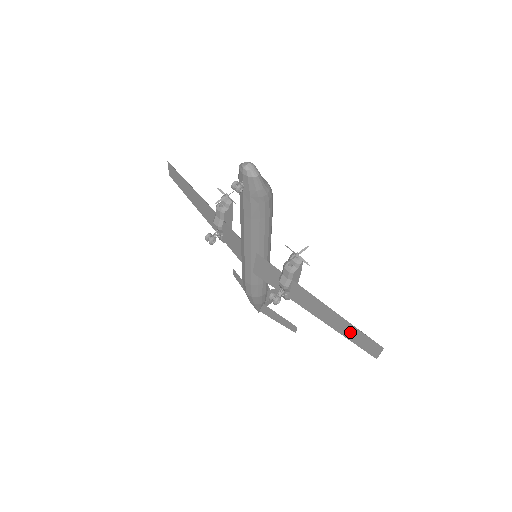
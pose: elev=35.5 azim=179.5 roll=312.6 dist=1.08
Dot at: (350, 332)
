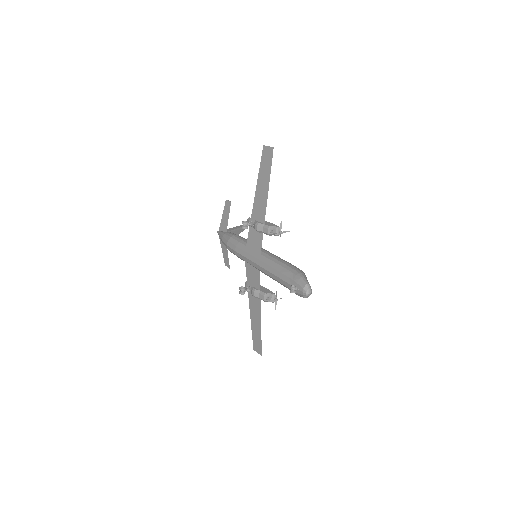
Dot at: (257, 335)
